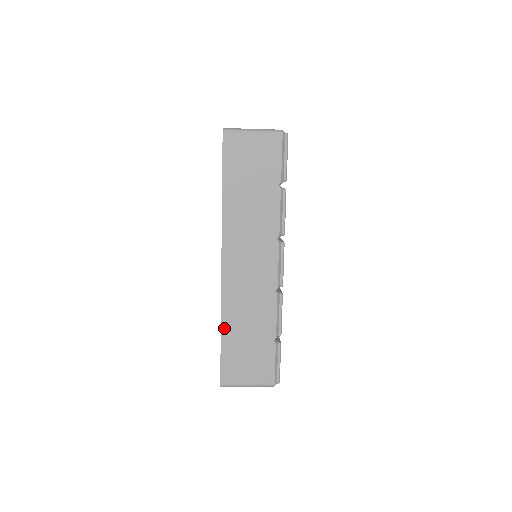
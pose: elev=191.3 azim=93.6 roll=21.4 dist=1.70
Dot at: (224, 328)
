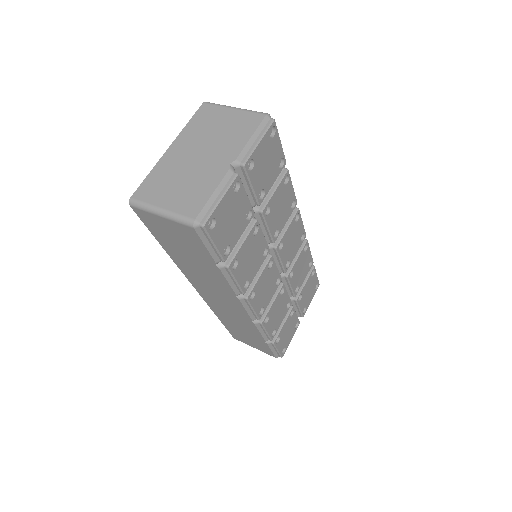
Dot at: (220, 318)
